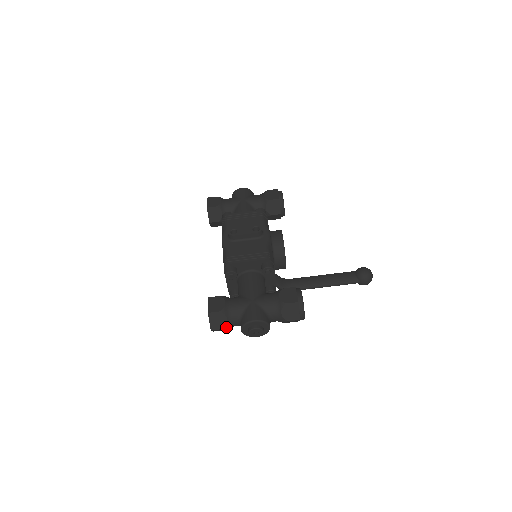
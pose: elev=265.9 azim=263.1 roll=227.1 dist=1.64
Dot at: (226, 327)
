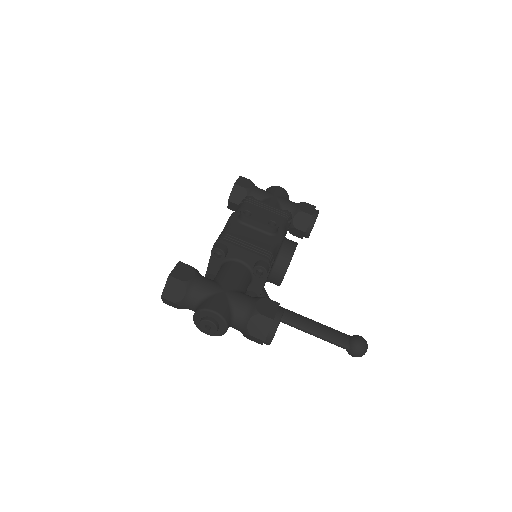
Dot at: (179, 303)
